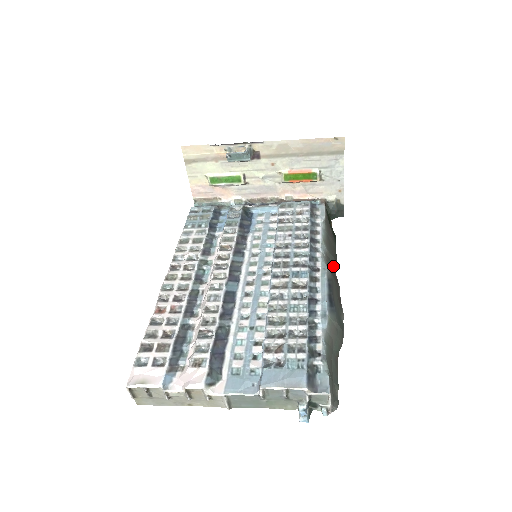
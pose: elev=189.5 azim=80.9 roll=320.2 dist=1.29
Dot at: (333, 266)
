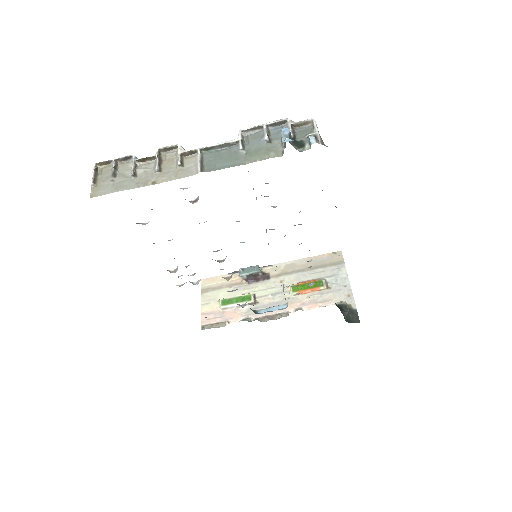
Dot at: occluded
